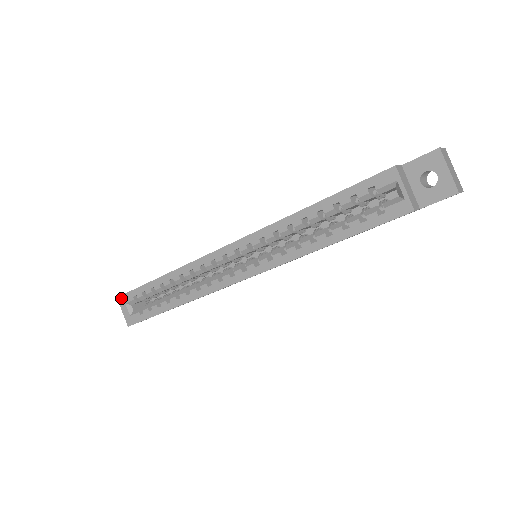
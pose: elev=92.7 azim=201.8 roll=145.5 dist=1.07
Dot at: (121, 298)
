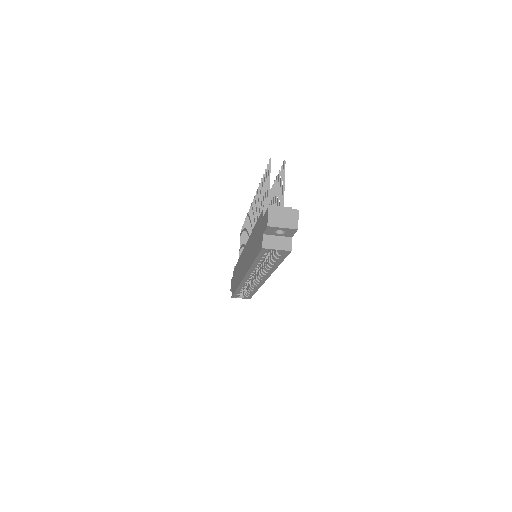
Dot at: occluded
